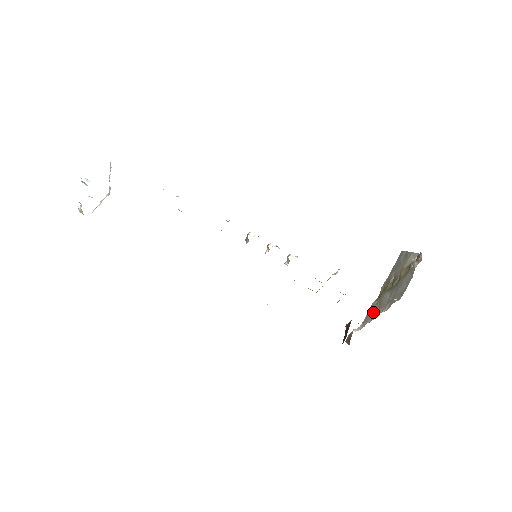
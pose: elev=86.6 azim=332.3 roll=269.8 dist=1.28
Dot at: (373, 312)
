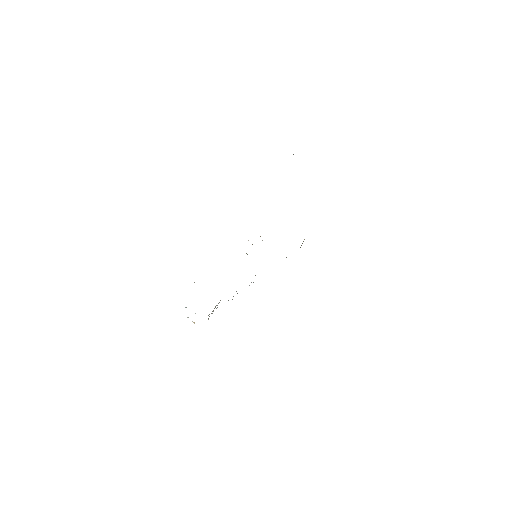
Dot at: occluded
